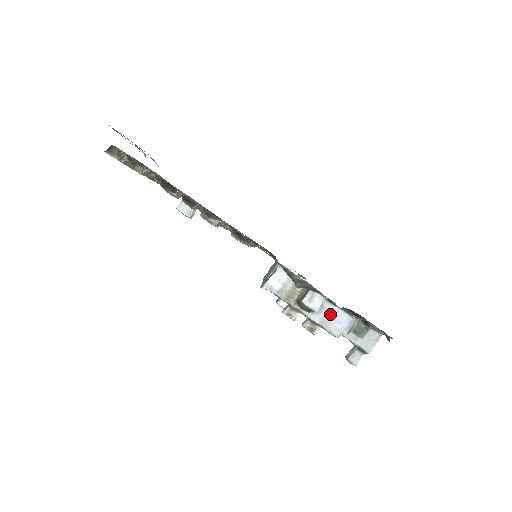
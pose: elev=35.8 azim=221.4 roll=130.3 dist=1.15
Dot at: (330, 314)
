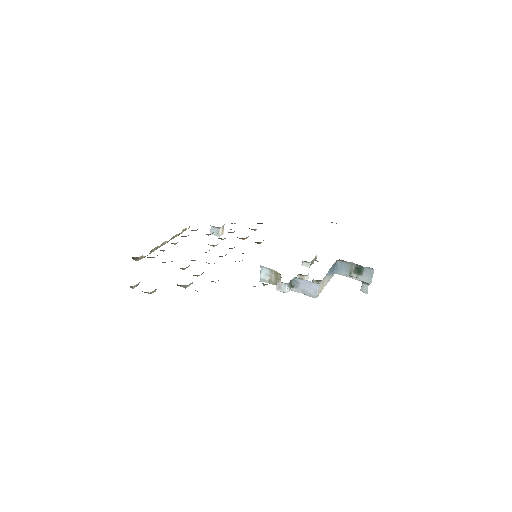
Dot at: (304, 286)
